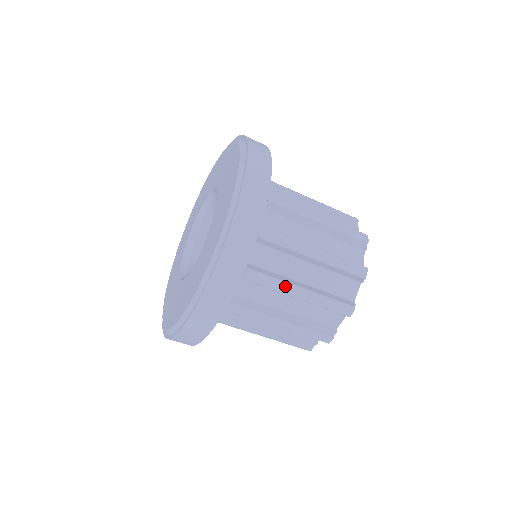
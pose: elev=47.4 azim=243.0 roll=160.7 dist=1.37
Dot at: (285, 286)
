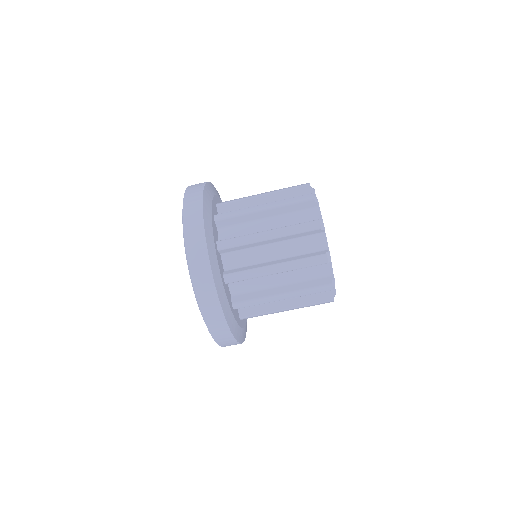
Dot at: (255, 236)
